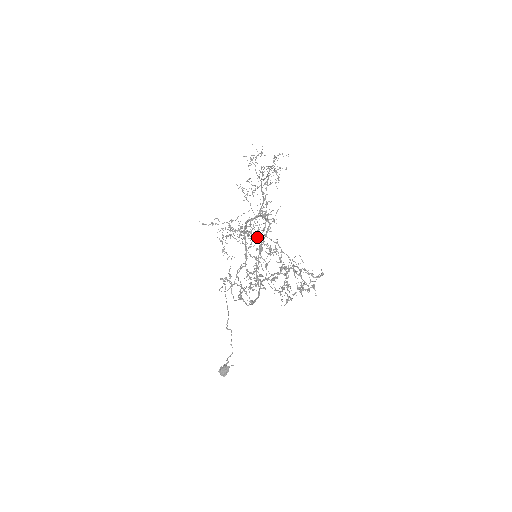
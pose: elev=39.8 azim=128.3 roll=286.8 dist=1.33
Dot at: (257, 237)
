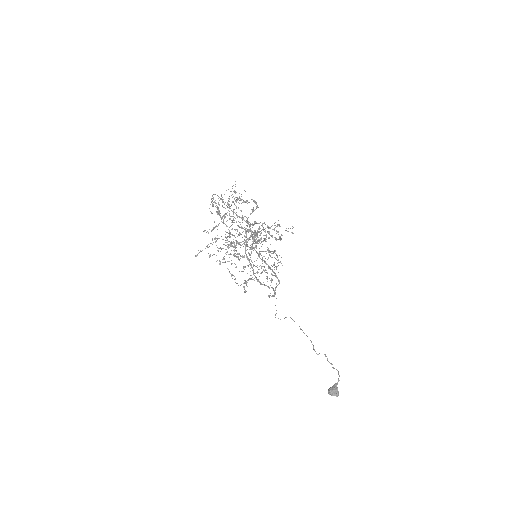
Dot at: occluded
